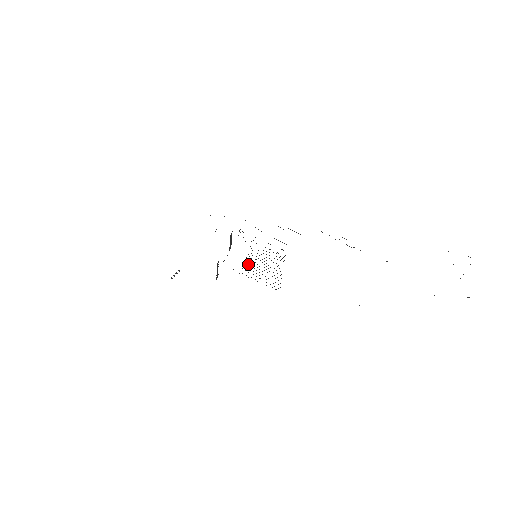
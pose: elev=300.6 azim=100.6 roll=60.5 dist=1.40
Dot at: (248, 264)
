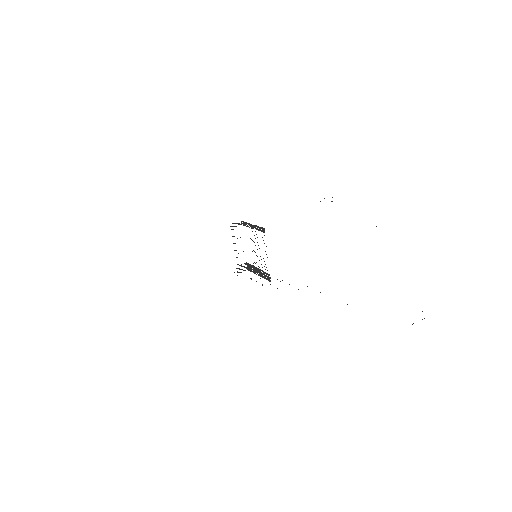
Dot at: occluded
